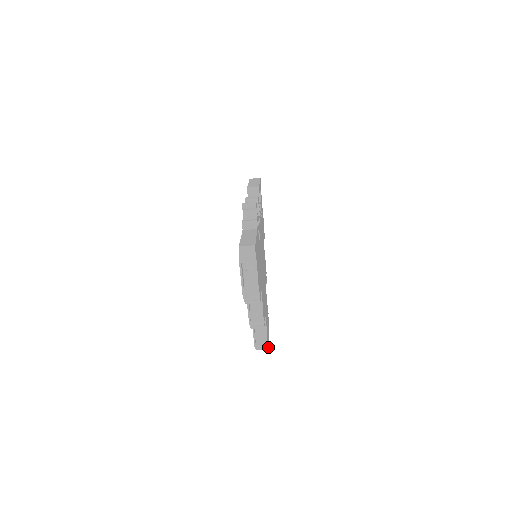
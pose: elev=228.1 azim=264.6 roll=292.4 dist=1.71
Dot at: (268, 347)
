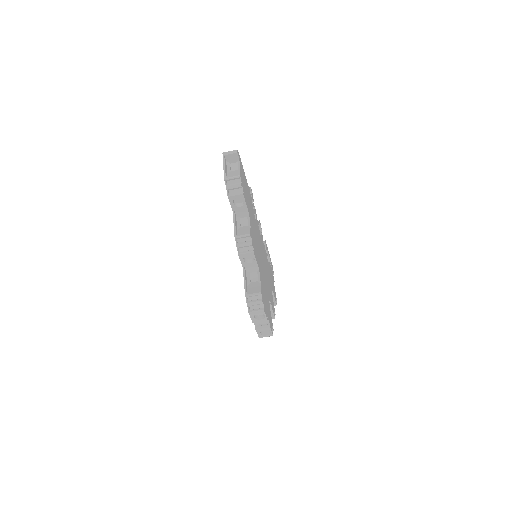
Dot at: (263, 308)
